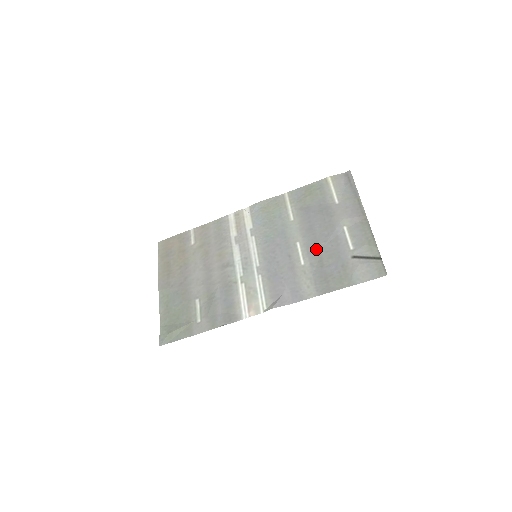
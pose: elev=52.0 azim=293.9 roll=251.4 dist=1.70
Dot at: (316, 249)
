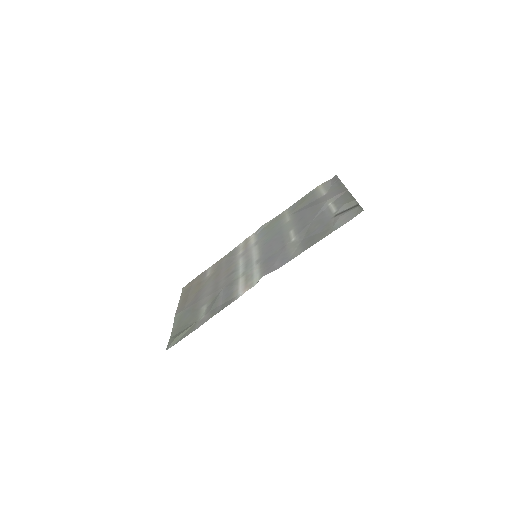
Dot at: (305, 227)
